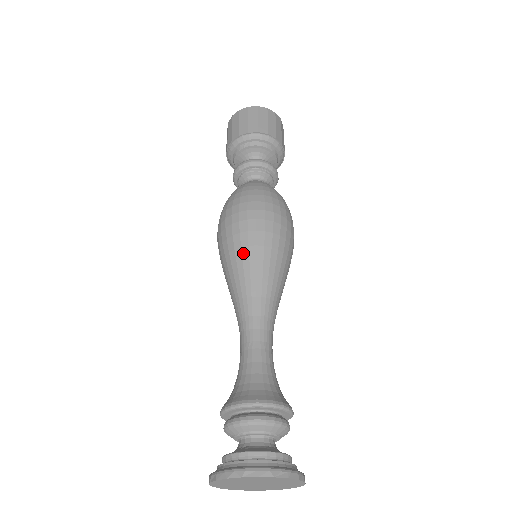
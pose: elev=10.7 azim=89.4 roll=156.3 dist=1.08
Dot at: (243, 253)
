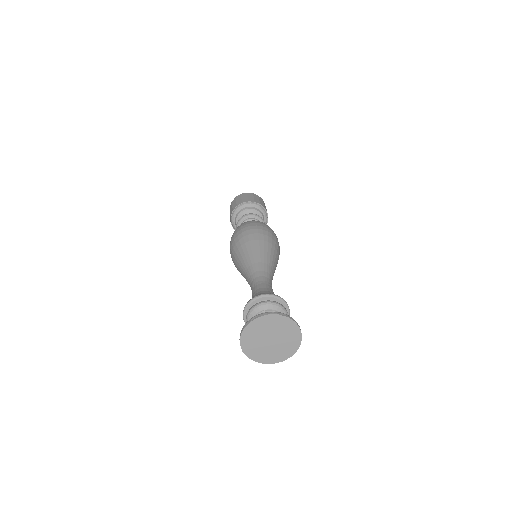
Dot at: (260, 242)
